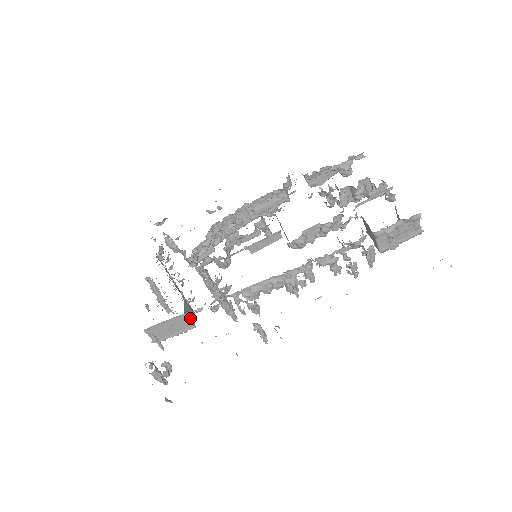
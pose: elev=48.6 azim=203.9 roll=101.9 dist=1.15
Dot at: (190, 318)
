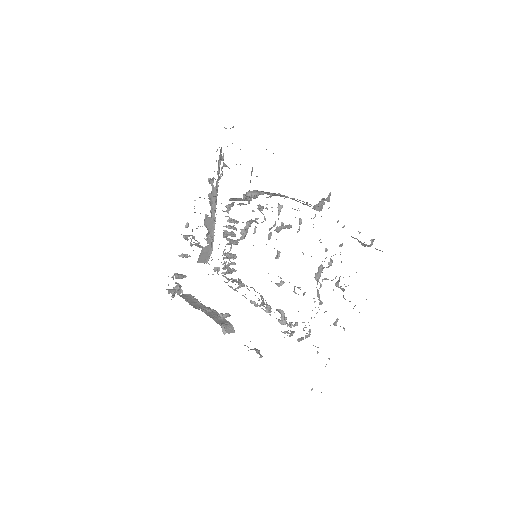
Dot at: (204, 260)
